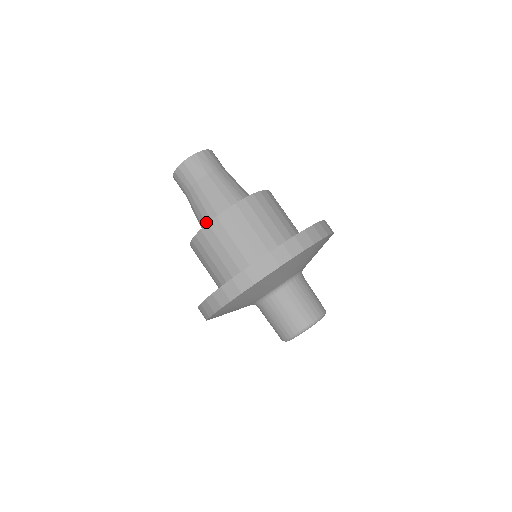
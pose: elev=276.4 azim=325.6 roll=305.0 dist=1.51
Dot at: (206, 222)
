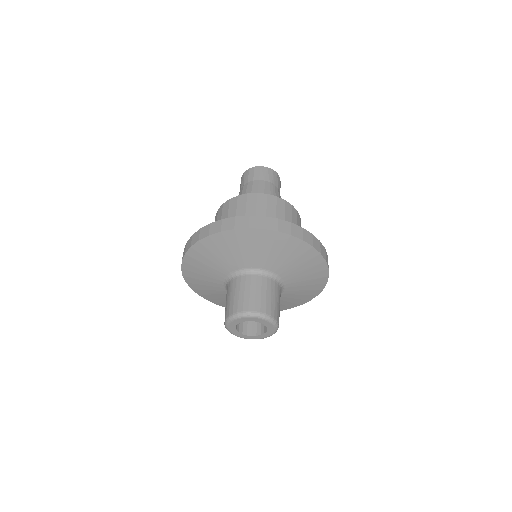
Dot at: occluded
